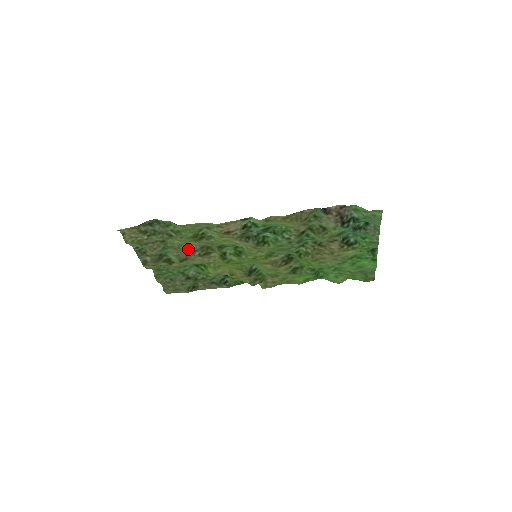
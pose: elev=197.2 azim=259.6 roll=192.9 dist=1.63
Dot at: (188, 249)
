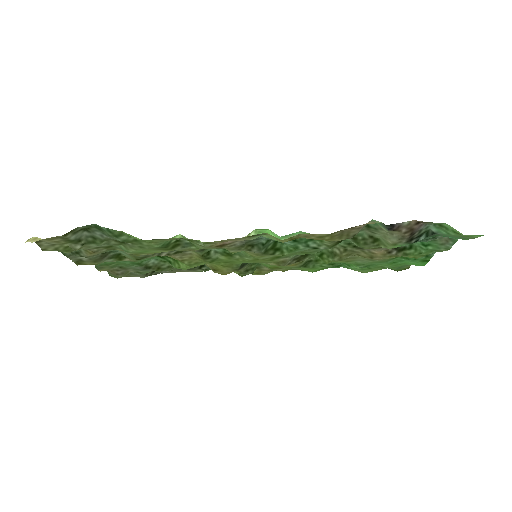
Dot at: occluded
